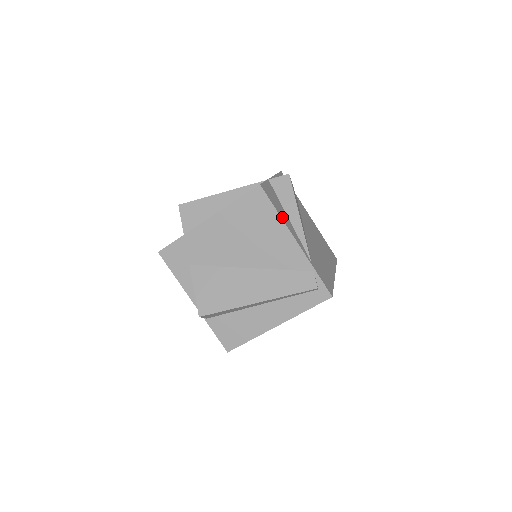
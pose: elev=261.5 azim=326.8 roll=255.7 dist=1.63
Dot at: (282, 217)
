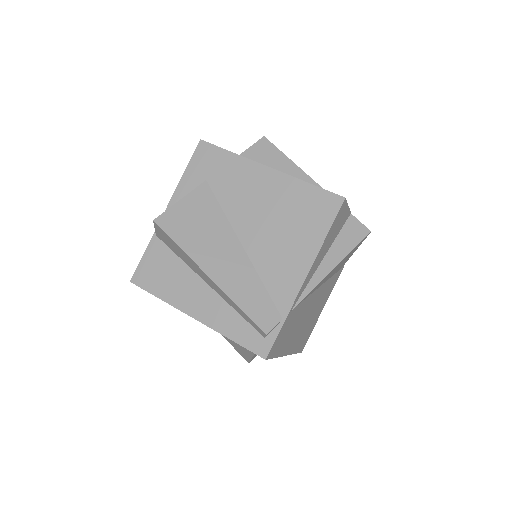
Dot at: (323, 245)
